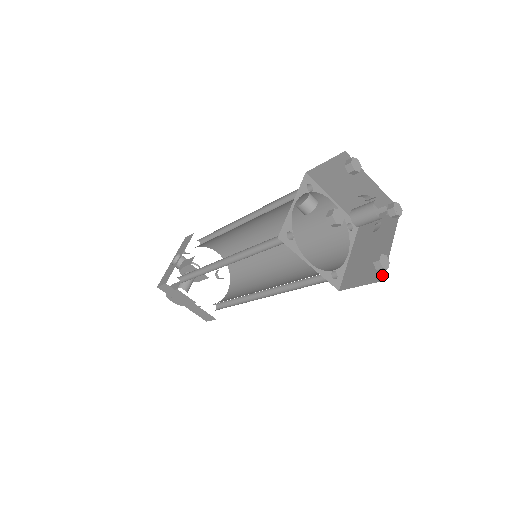
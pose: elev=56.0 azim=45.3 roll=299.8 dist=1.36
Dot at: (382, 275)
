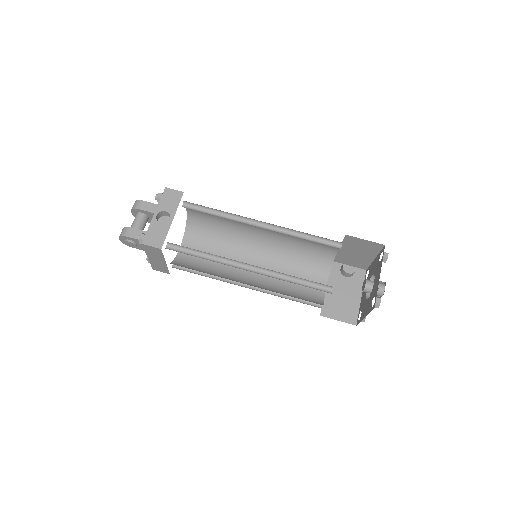
Dot at: (356, 321)
